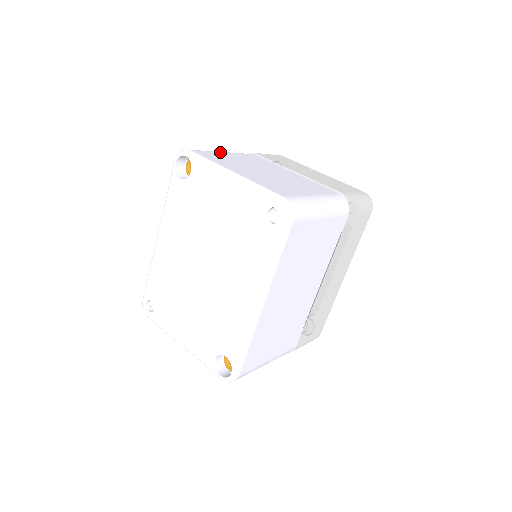
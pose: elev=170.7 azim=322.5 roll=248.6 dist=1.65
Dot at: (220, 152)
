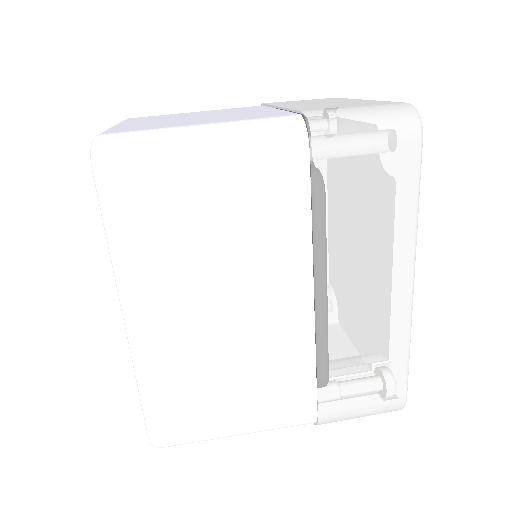
Dot at: occluded
